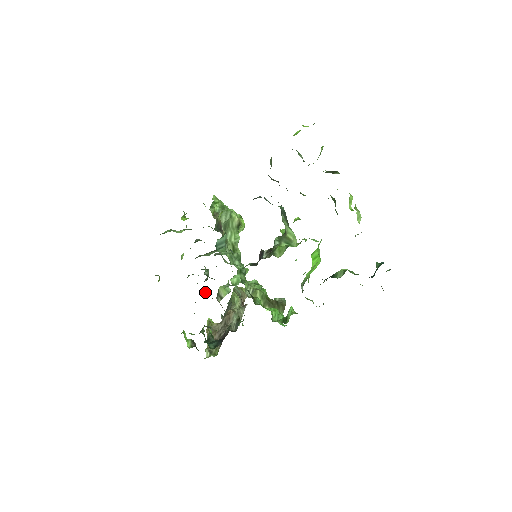
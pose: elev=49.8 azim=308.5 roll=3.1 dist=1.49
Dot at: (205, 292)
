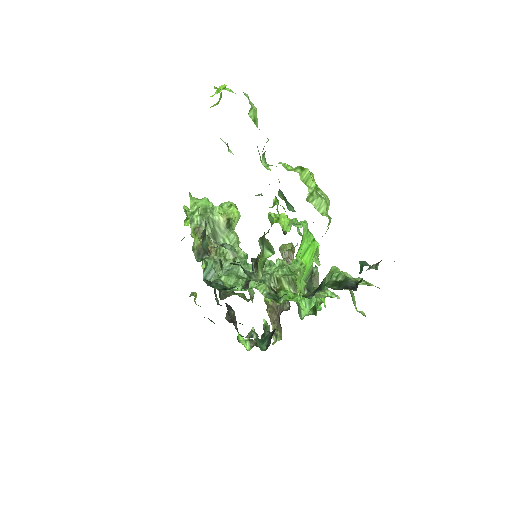
Dot at: occluded
